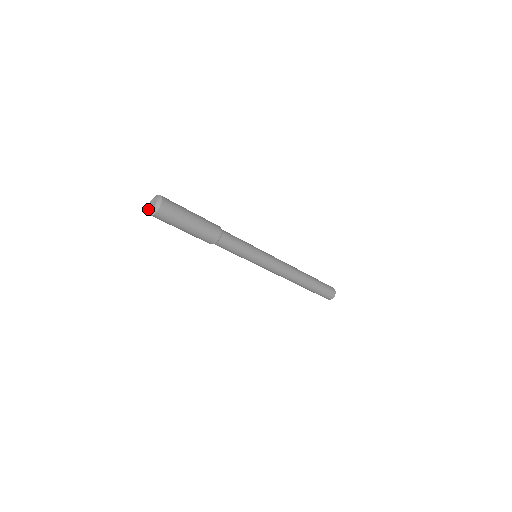
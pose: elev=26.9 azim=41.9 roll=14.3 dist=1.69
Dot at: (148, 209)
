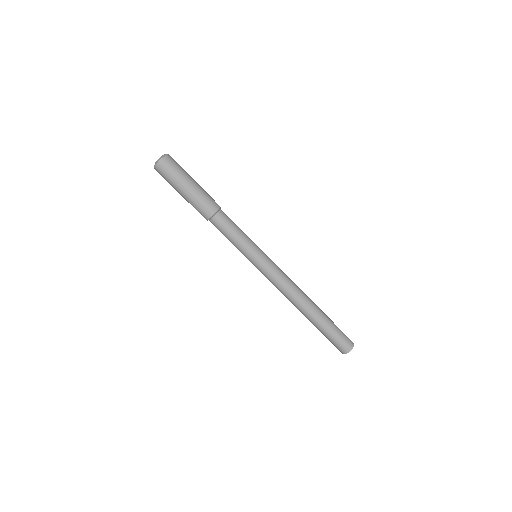
Dot at: occluded
